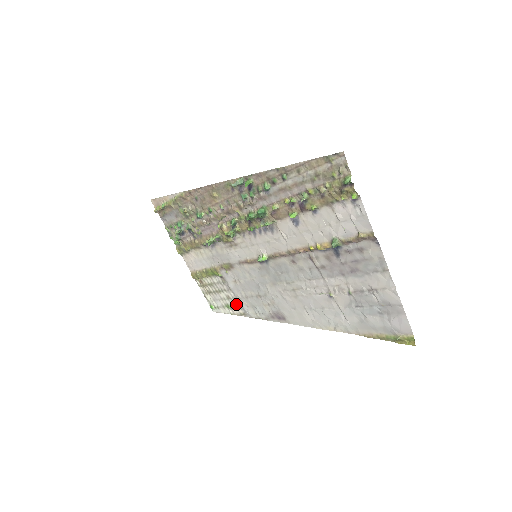
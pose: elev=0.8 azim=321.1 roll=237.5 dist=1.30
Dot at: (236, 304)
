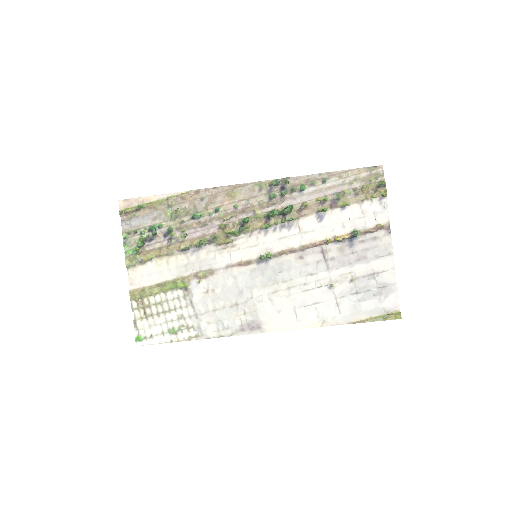
Dot at: (190, 324)
